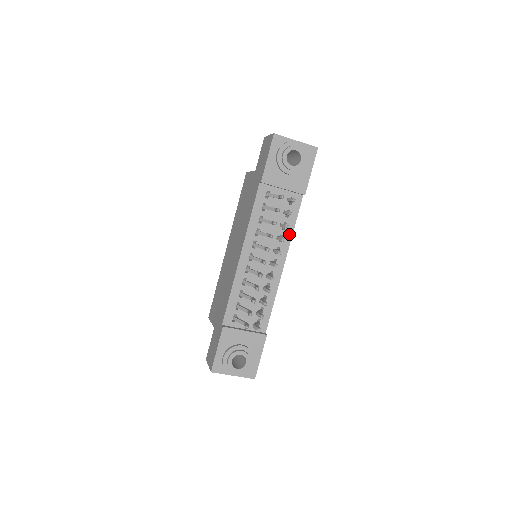
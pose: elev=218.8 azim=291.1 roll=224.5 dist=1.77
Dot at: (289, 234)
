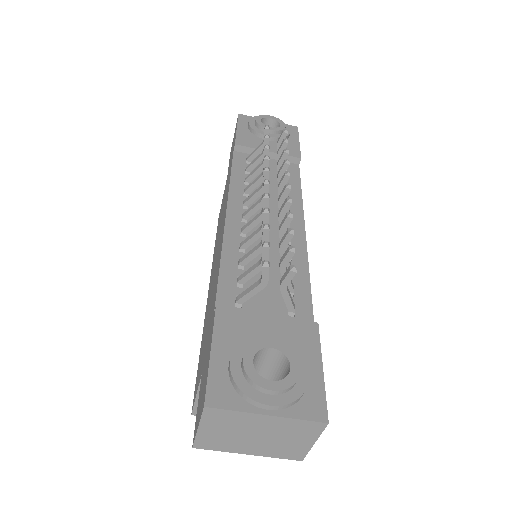
Dot at: (297, 198)
